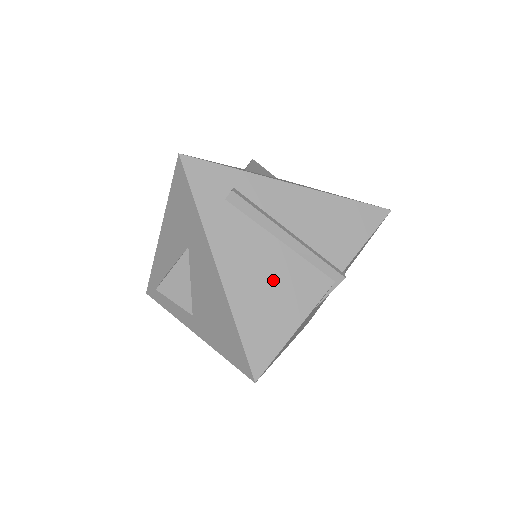
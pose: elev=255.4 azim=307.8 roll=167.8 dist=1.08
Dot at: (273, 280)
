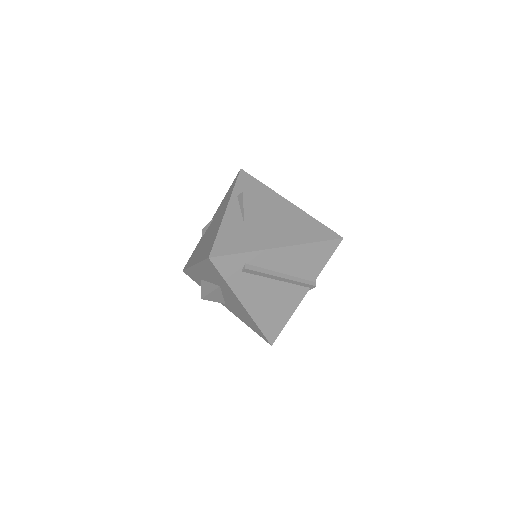
Dot at: (275, 300)
